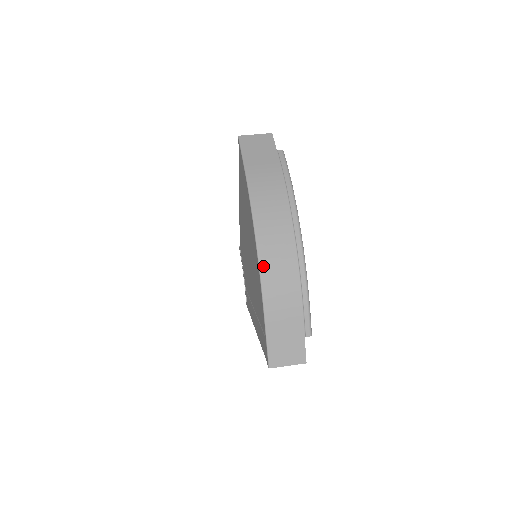
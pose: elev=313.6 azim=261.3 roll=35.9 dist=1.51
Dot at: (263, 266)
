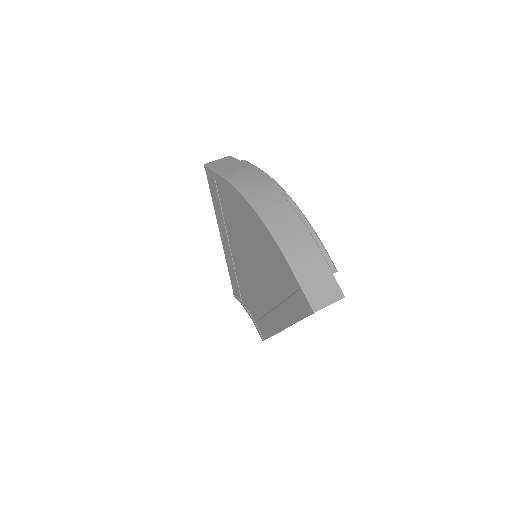
Dot at: (269, 225)
